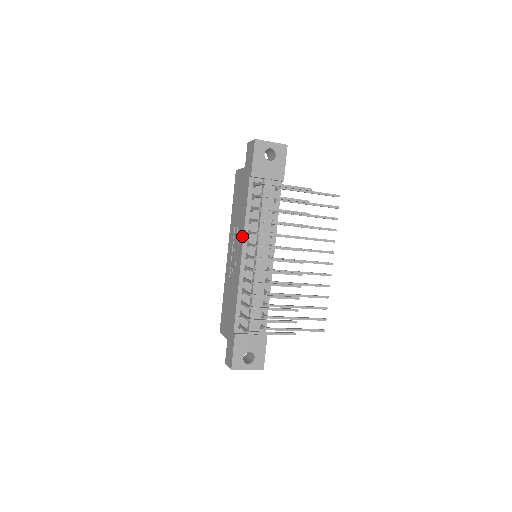
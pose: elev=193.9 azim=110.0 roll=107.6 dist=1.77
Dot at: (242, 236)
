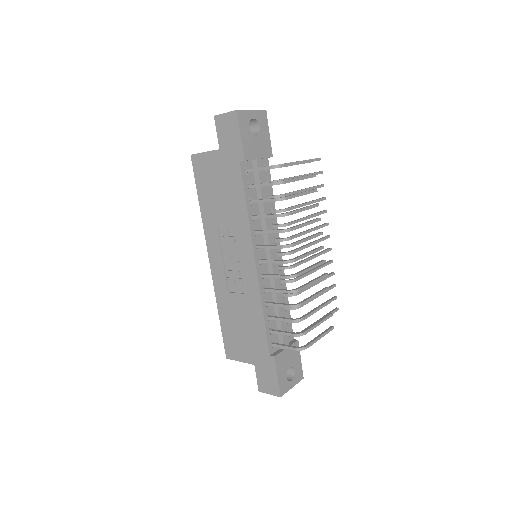
Dot at: (248, 239)
